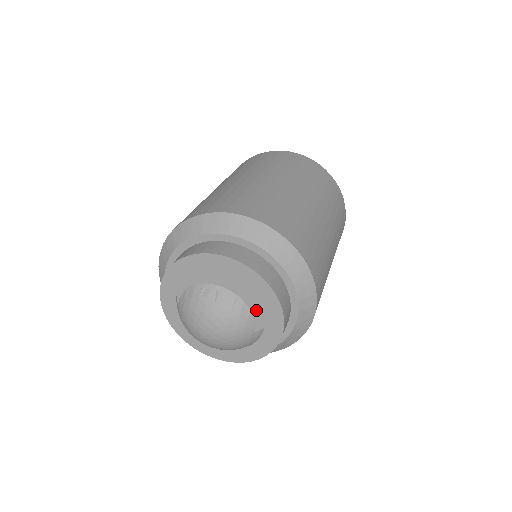
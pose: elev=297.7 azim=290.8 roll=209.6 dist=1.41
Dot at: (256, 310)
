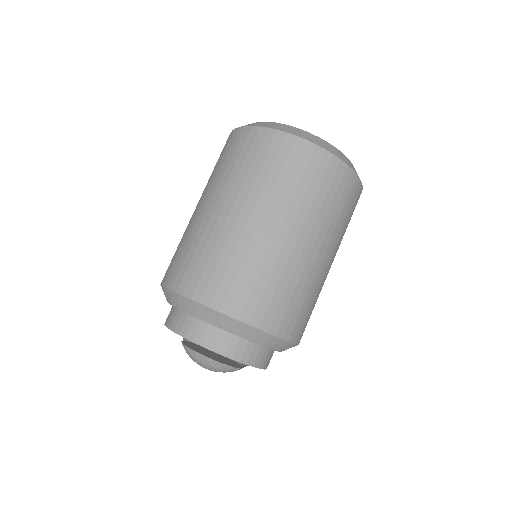
Dot at: occluded
